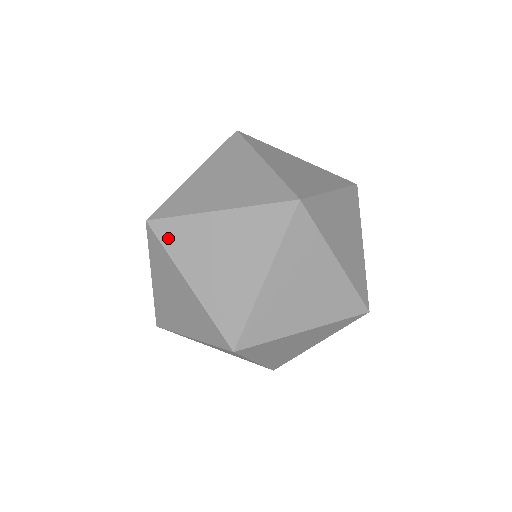
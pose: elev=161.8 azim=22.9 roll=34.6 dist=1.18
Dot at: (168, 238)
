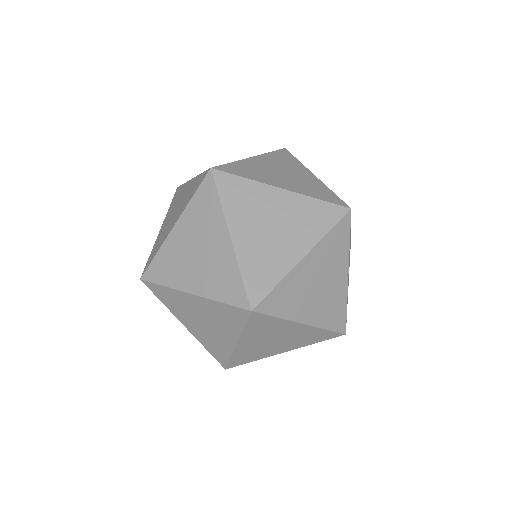
Dot at: (227, 191)
